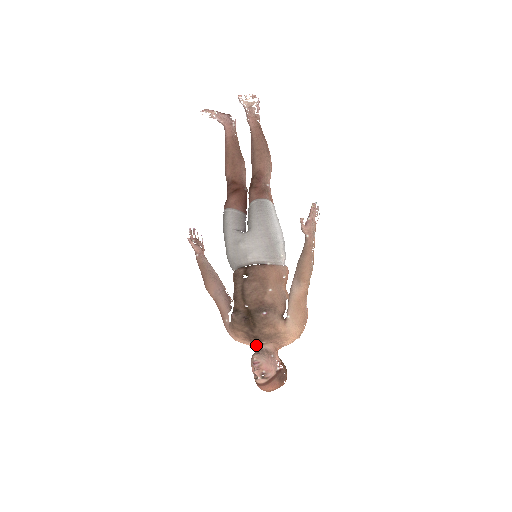
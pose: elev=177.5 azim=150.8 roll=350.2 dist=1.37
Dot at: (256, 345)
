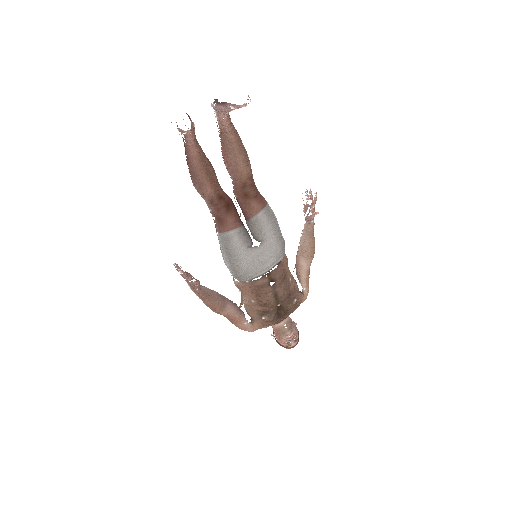
Dot at: occluded
